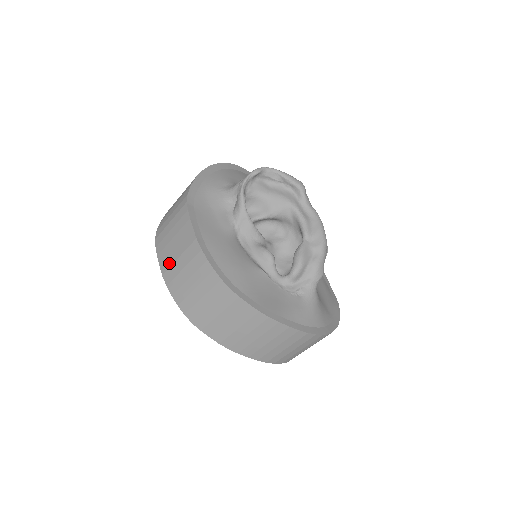
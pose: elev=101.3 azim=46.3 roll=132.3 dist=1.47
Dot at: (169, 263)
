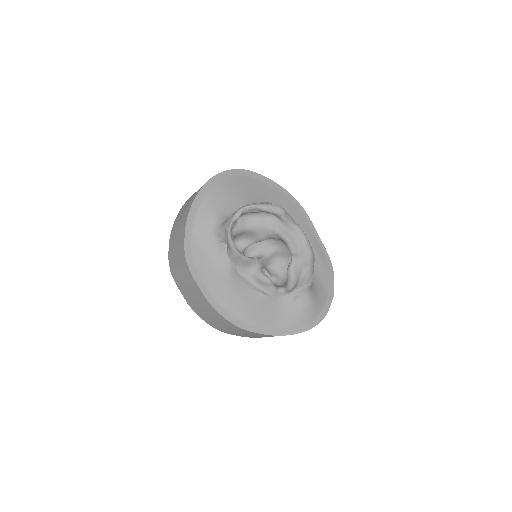
Dot at: (190, 300)
